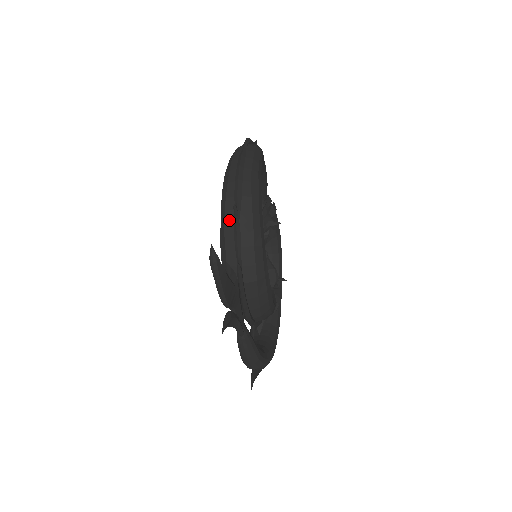
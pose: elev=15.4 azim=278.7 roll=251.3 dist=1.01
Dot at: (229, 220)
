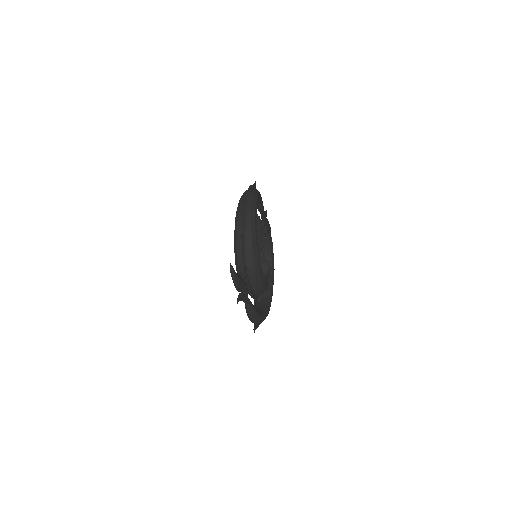
Dot at: (239, 242)
